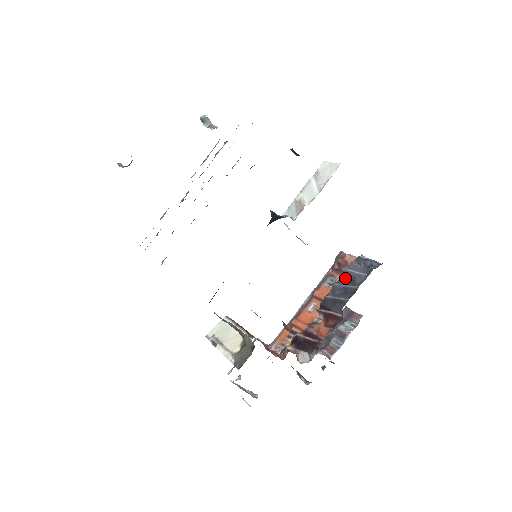
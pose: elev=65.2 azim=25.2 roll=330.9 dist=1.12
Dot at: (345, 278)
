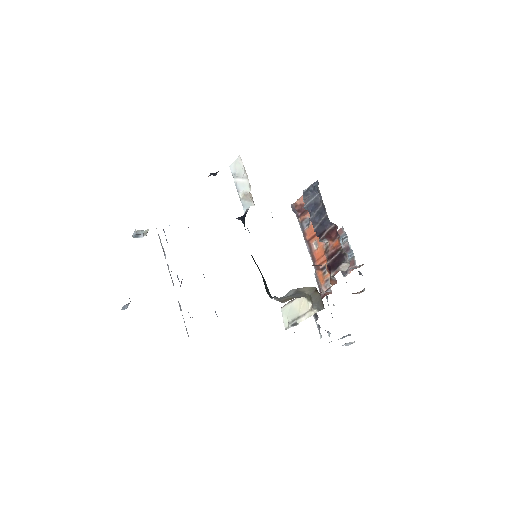
Dot at: (311, 209)
